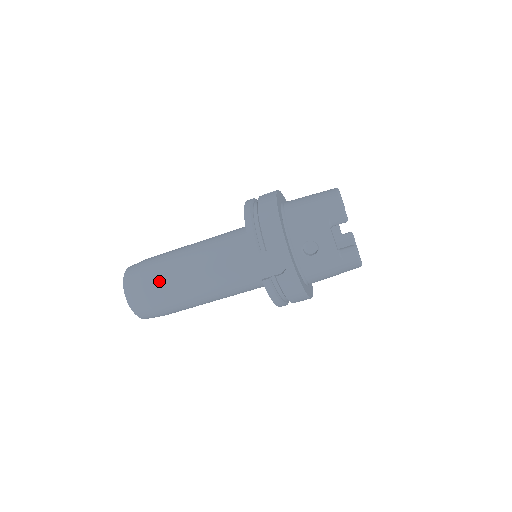
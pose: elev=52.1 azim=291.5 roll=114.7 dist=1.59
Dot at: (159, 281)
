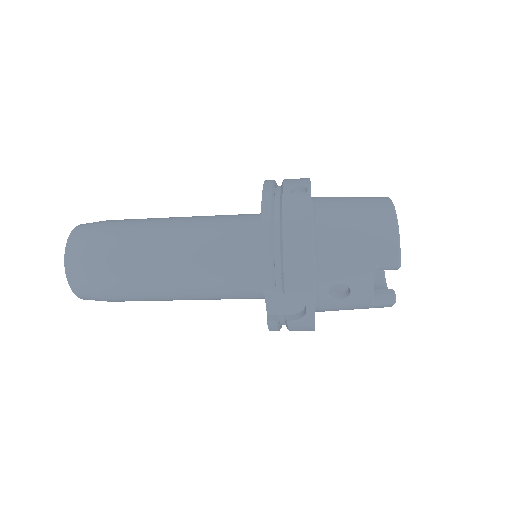
Dot at: (119, 275)
